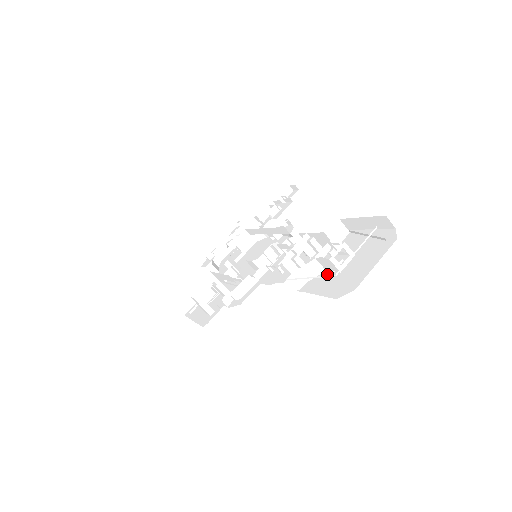
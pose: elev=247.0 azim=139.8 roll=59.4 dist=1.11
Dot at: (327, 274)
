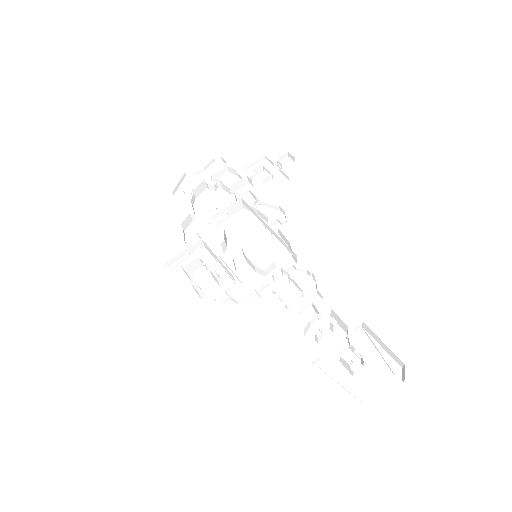
Dot at: (340, 367)
